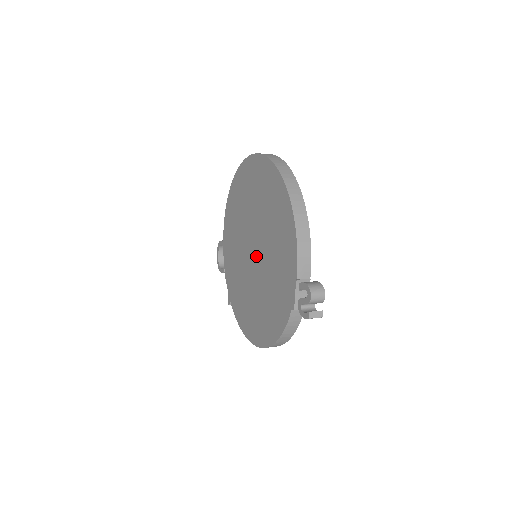
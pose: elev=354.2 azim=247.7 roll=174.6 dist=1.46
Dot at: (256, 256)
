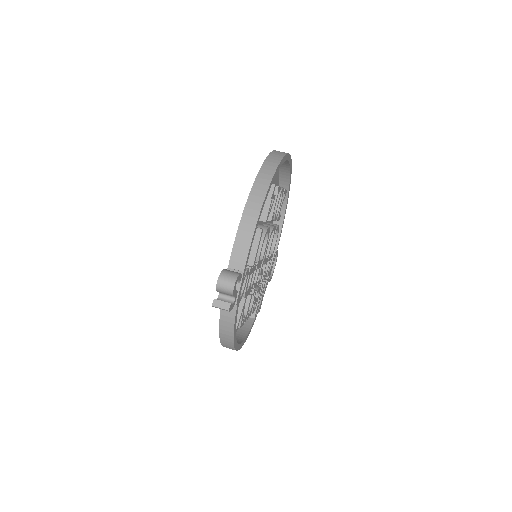
Dot at: occluded
